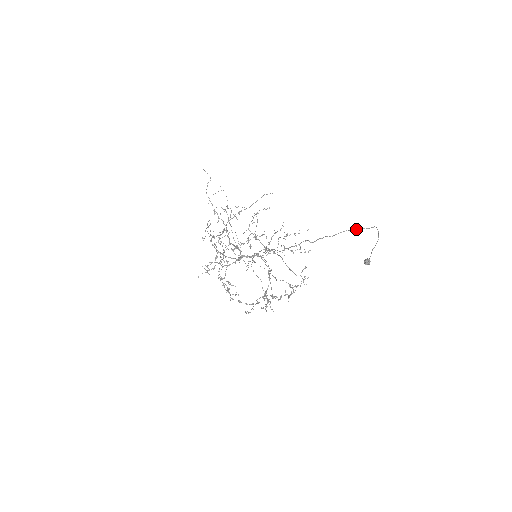
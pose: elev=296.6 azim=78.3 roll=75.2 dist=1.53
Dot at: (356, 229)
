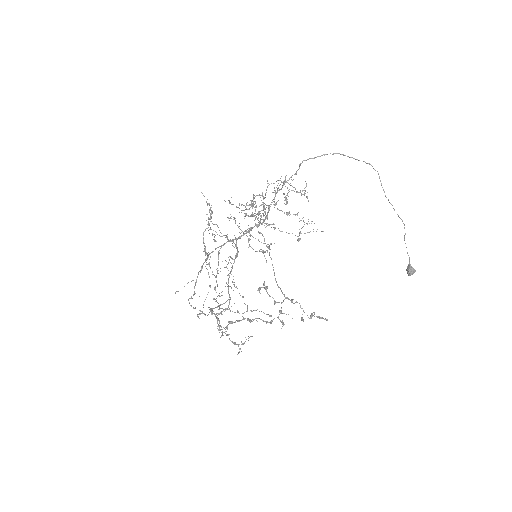
Dot at: occluded
